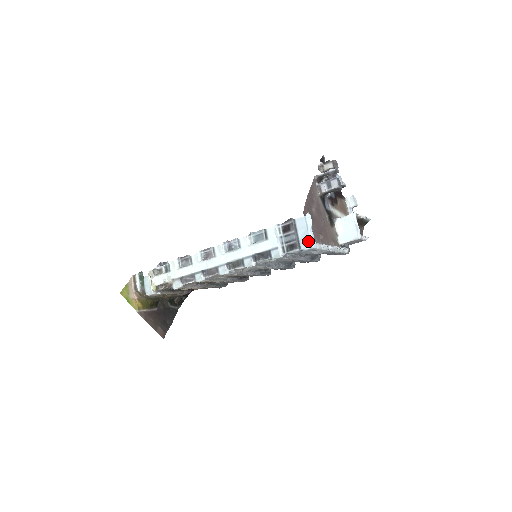
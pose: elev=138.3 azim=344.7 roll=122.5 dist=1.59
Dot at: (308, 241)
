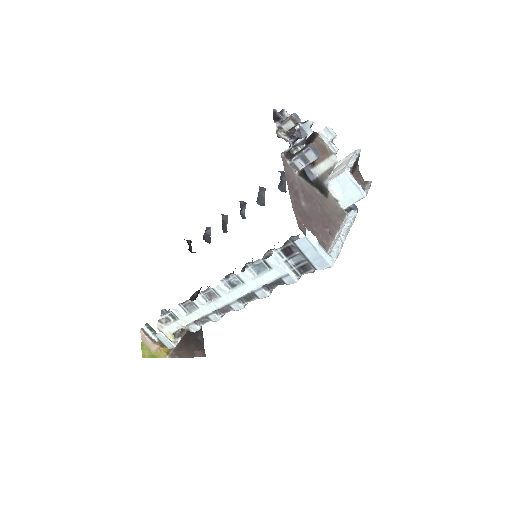
Dot at: (322, 262)
